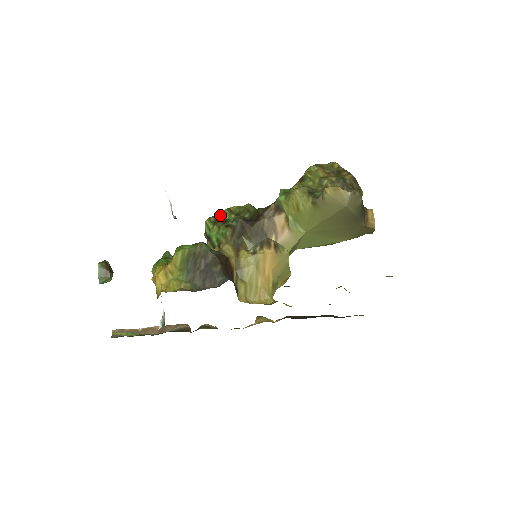
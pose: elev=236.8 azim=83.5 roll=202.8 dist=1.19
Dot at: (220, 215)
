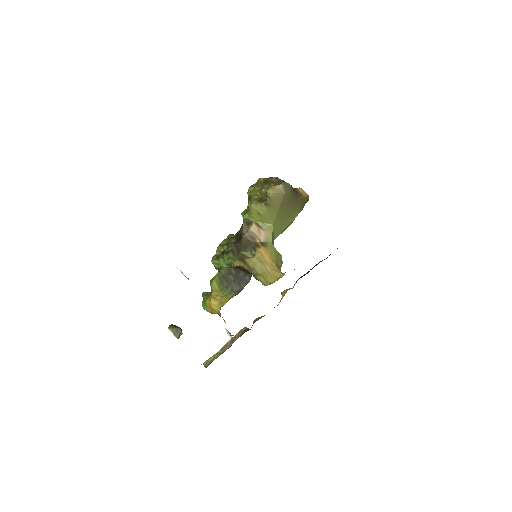
Dot at: (217, 252)
